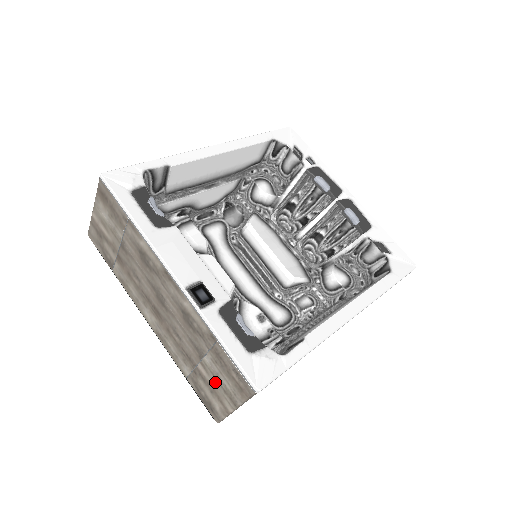
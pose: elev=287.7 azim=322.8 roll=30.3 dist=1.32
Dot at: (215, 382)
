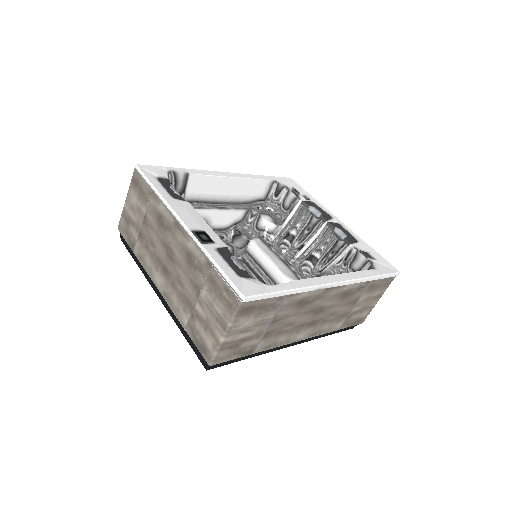
Dot at: (209, 314)
